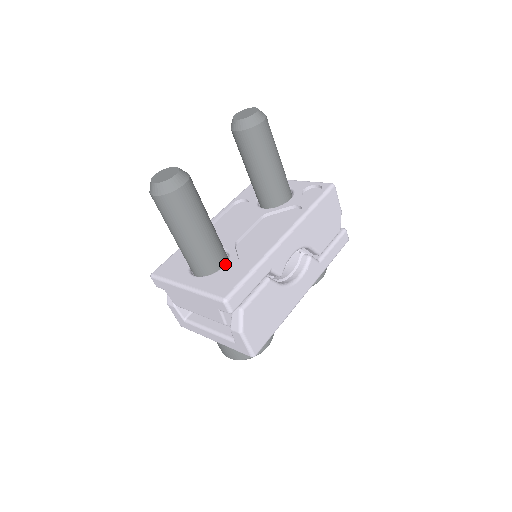
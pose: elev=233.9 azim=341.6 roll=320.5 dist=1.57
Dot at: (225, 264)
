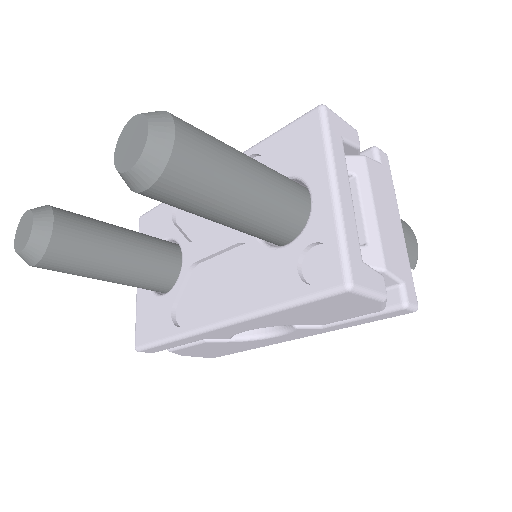
Dot at: (165, 294)
